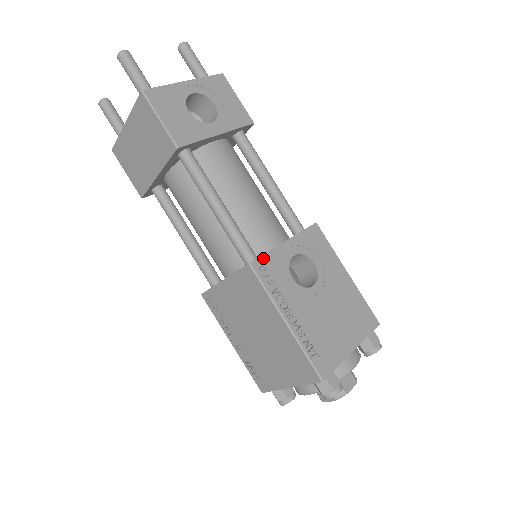
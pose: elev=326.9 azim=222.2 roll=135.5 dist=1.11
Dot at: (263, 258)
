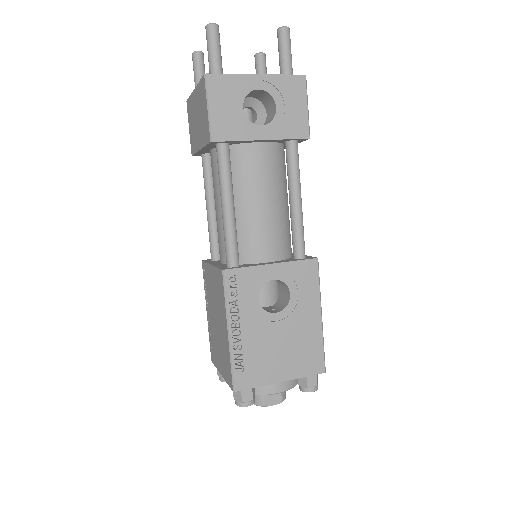
Dot at: (239, 270)
